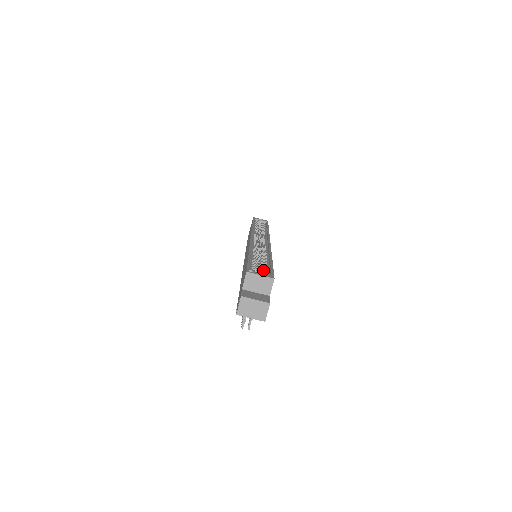
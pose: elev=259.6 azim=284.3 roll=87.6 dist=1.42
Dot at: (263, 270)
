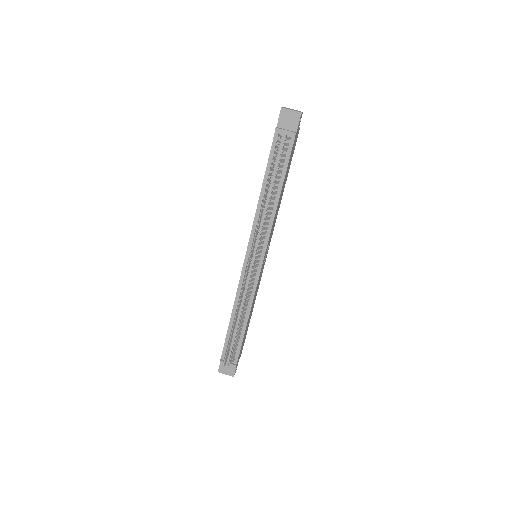
Dot at: occluded
